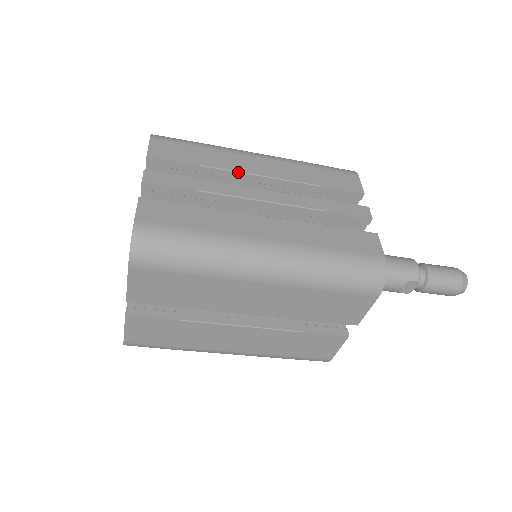
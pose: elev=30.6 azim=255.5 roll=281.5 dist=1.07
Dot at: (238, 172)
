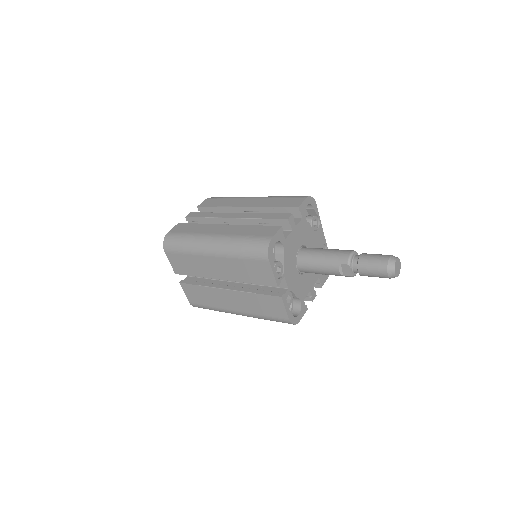
Dot at: (233, 207)
